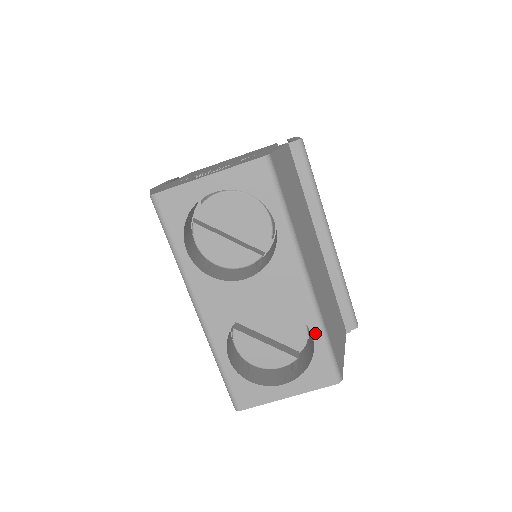
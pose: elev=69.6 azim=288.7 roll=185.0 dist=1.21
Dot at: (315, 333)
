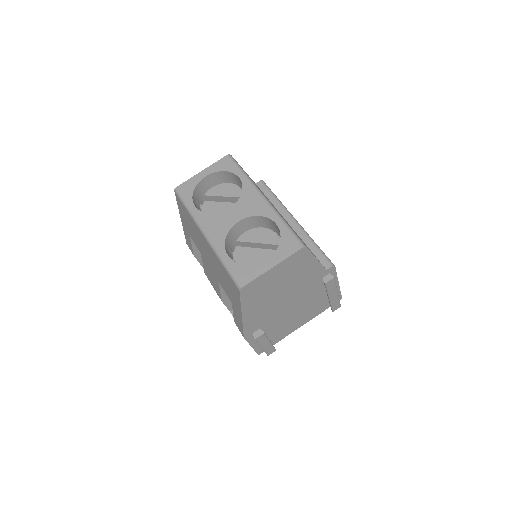
Dot at: (278, 222)
